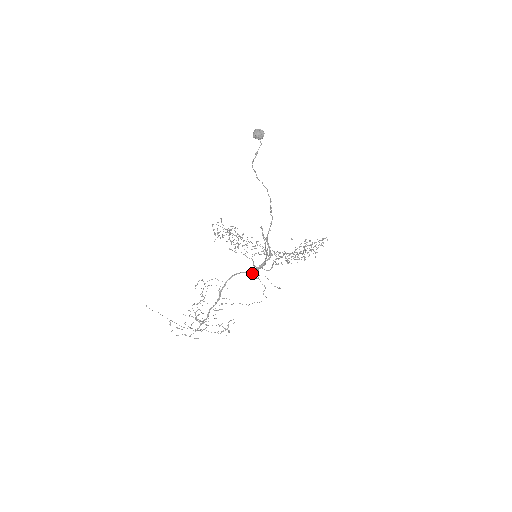
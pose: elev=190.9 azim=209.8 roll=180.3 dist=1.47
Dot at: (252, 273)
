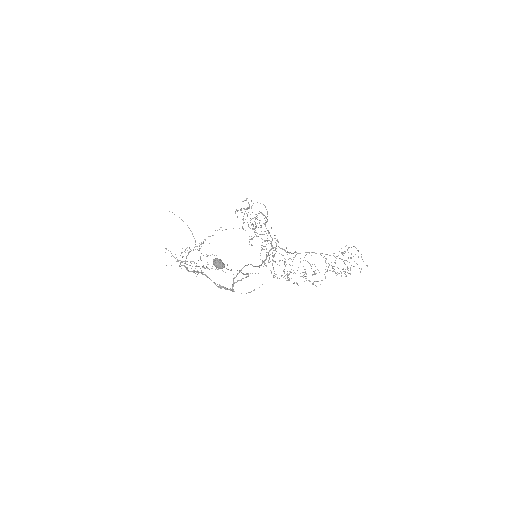
Dot at: occluded
